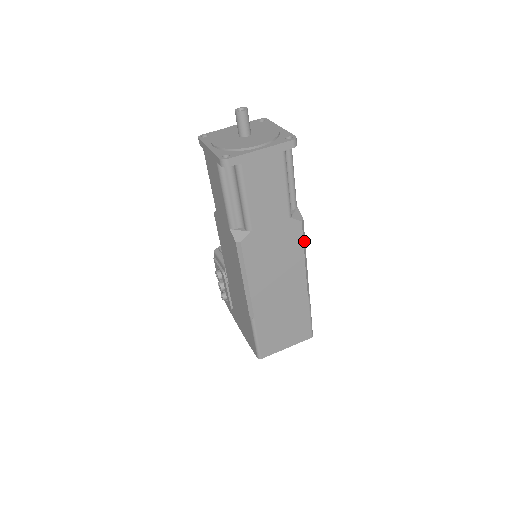
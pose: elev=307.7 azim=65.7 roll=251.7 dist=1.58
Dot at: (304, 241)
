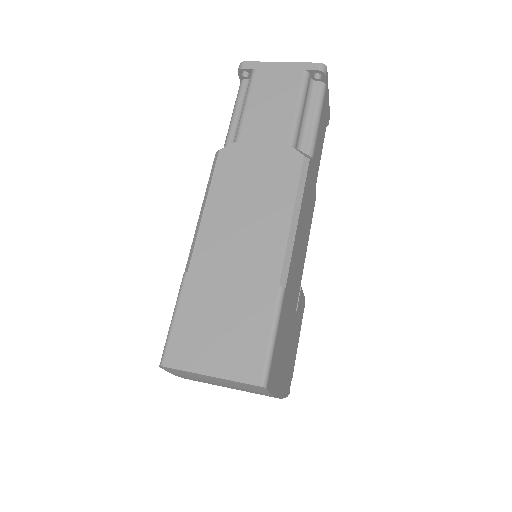
Dot at: (301, 189)
